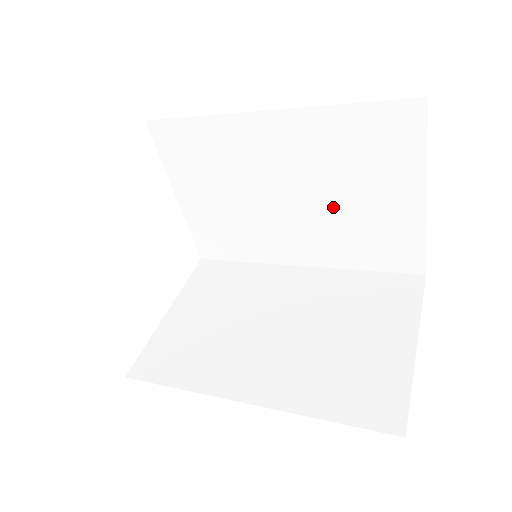
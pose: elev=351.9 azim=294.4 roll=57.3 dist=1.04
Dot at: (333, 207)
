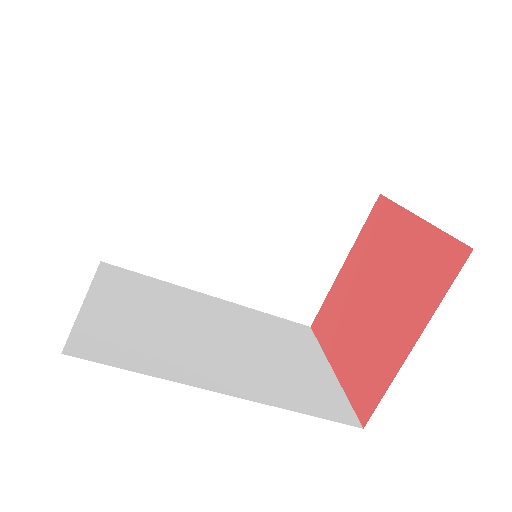
Dot at: (277, 248)
